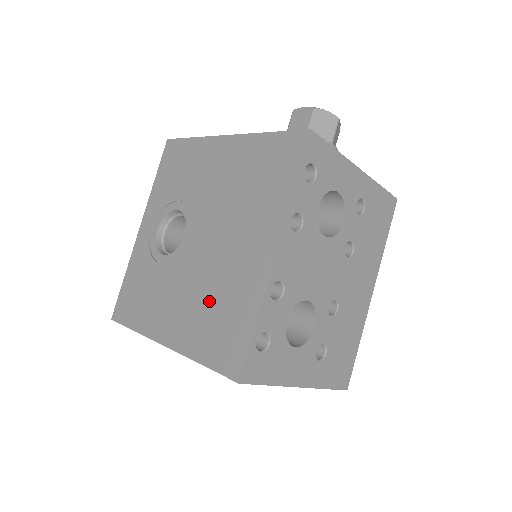
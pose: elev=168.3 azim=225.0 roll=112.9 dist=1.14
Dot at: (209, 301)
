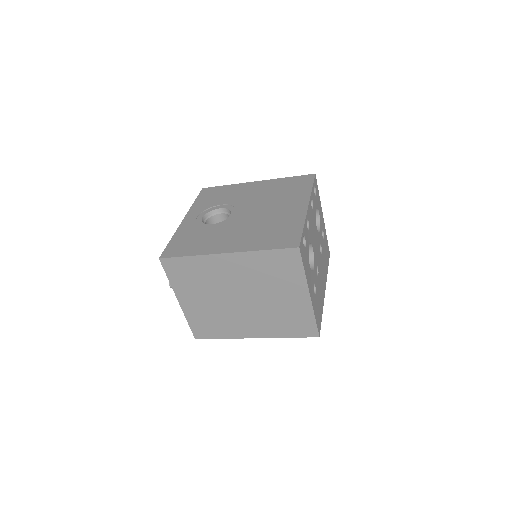
Dot at: (263, 229)
